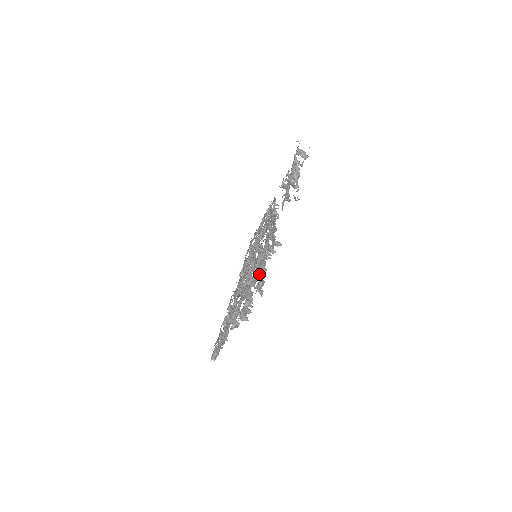
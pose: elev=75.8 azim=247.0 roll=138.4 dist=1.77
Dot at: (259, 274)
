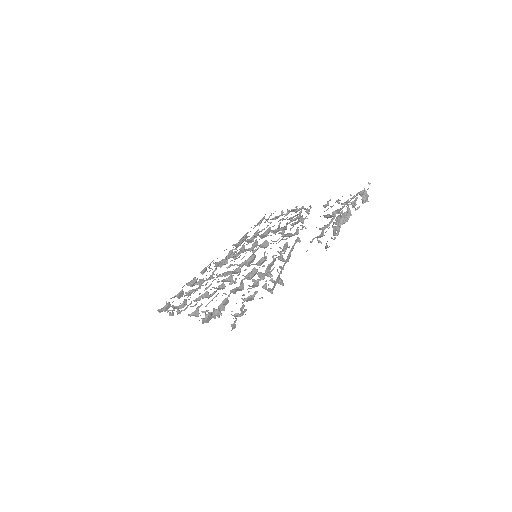
Dot at: (244, 301)
